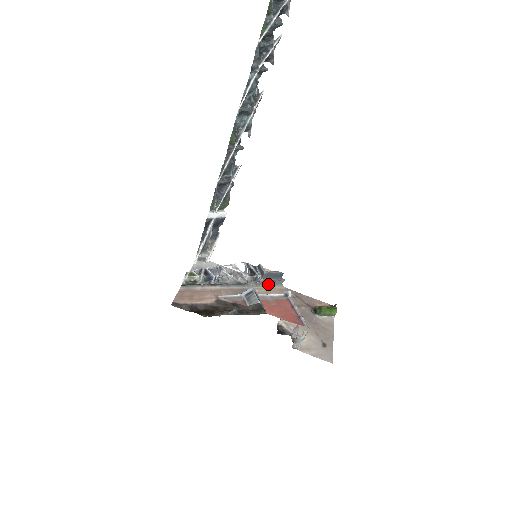
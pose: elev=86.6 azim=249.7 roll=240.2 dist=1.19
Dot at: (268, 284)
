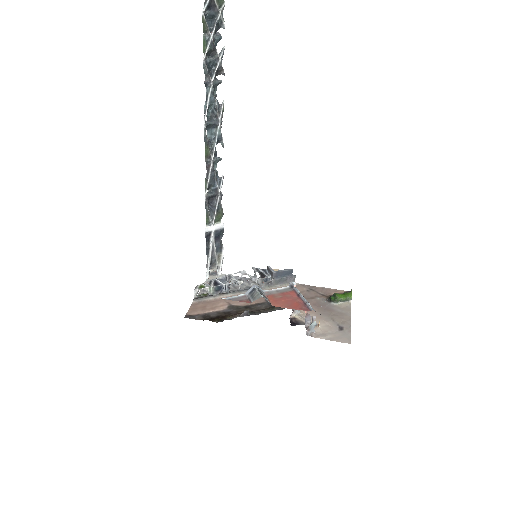
Dot at: (280, 283)
